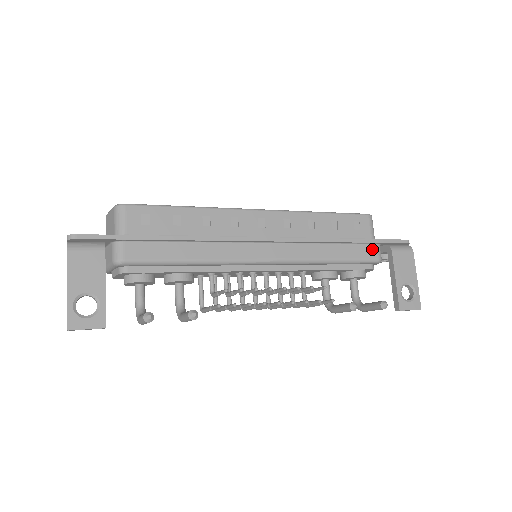
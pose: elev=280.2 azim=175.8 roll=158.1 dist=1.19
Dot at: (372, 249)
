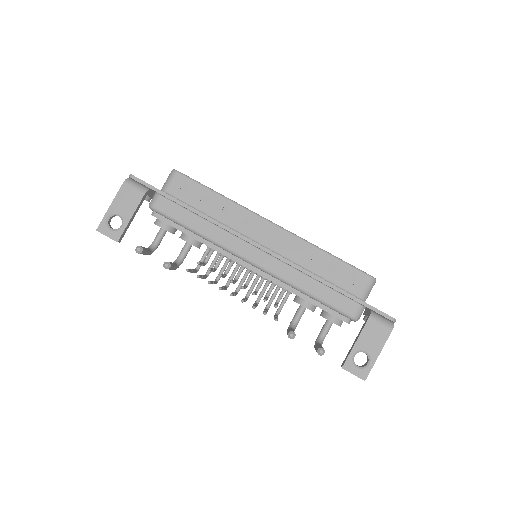
Dot at: (352, 305)
